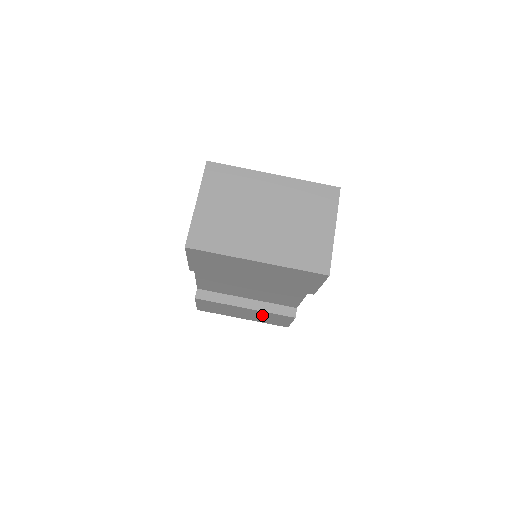
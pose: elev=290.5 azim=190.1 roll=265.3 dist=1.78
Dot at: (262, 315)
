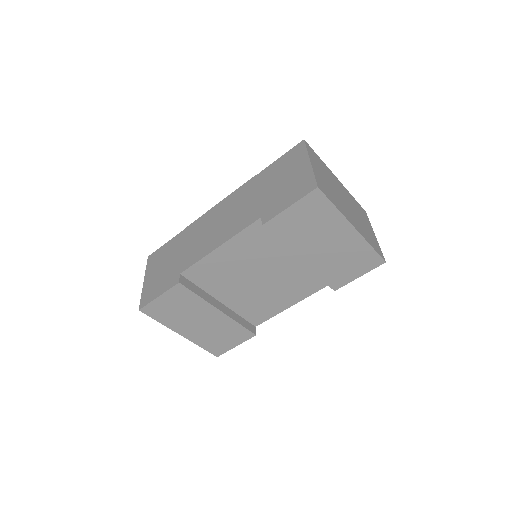
Dot at: (220, 328)
